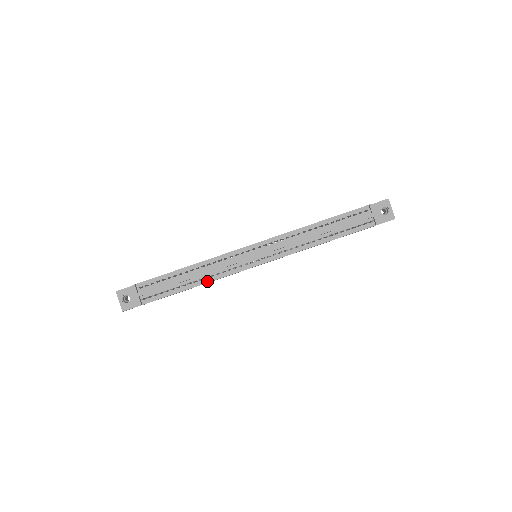
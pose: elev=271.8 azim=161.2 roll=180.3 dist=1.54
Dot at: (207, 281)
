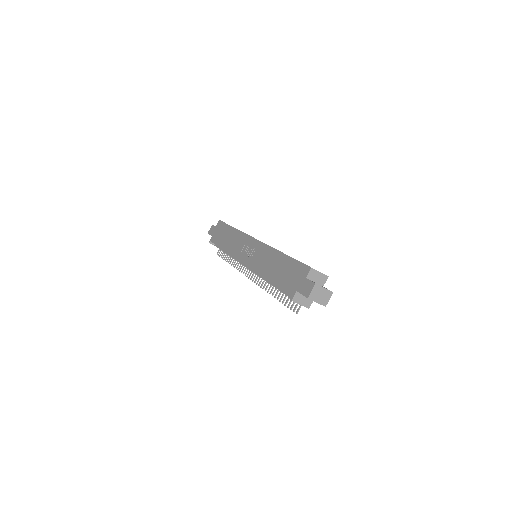
Dot at: occluded
